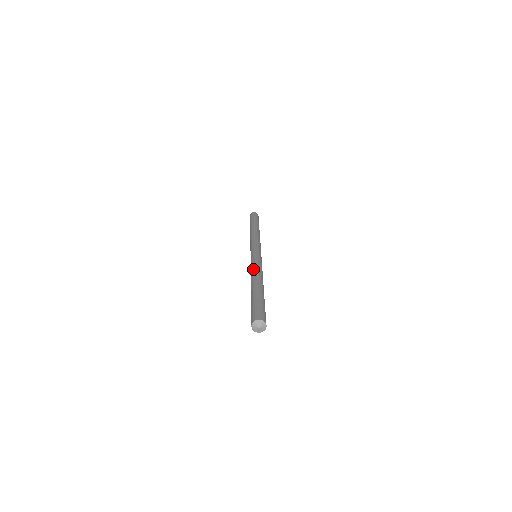
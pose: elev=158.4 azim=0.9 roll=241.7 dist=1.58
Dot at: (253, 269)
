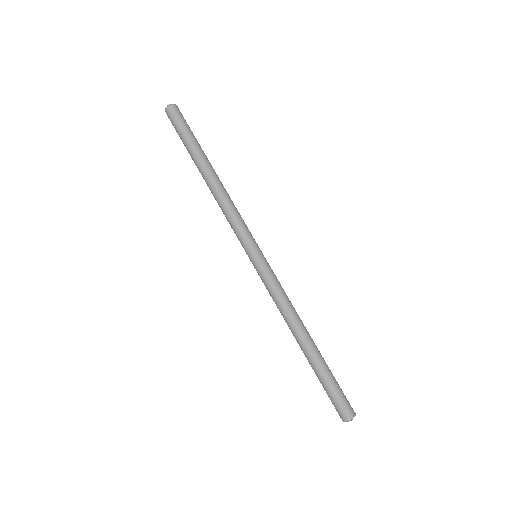
Dot at: (285, 306)
